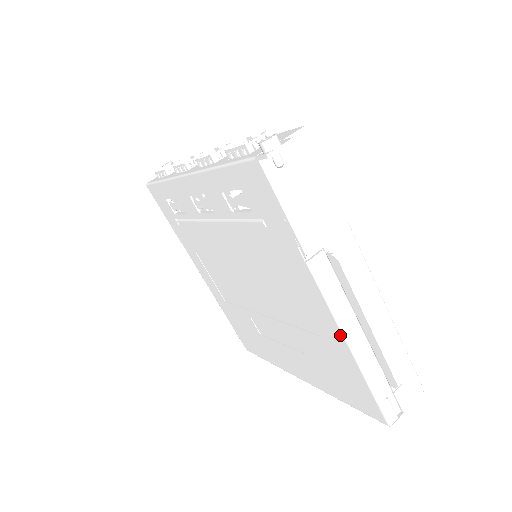
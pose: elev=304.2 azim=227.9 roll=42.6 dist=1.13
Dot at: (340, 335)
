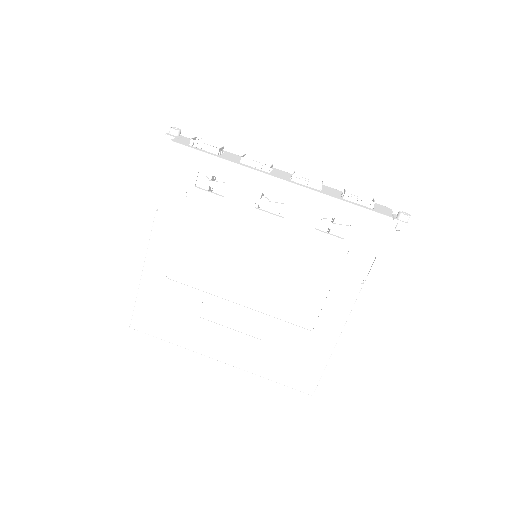
Dot at: (337, 332)
